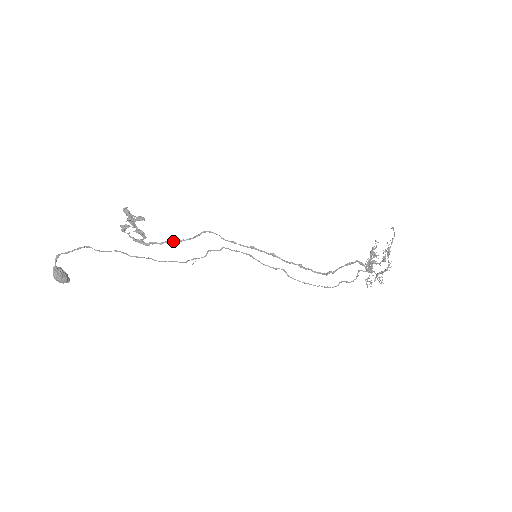
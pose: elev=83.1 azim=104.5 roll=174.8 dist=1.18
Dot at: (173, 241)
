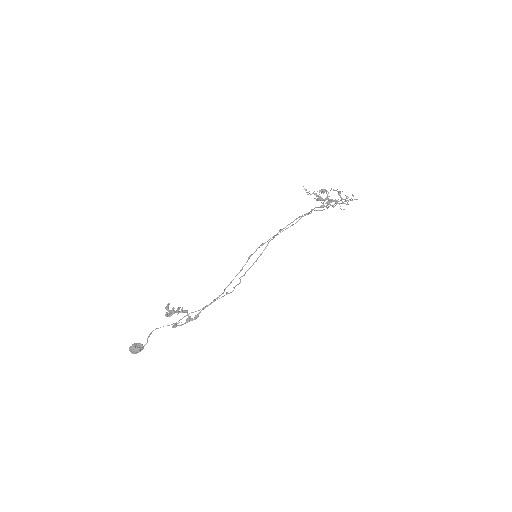
Dot at: (209, 304)
